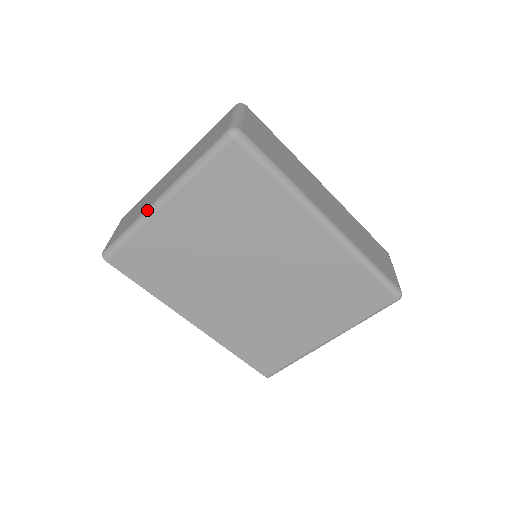
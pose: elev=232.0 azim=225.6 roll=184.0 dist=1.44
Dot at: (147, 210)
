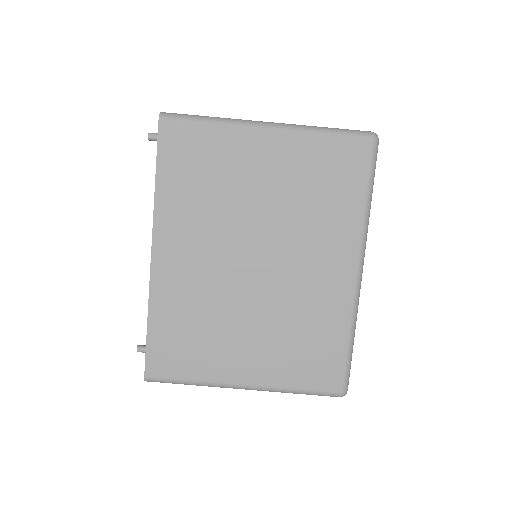
Dot at: (247, 120)
